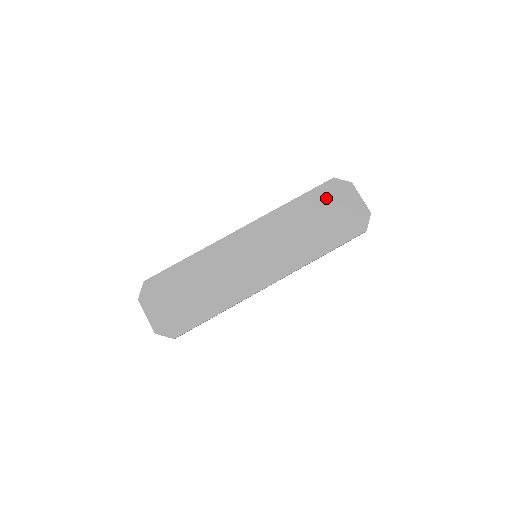
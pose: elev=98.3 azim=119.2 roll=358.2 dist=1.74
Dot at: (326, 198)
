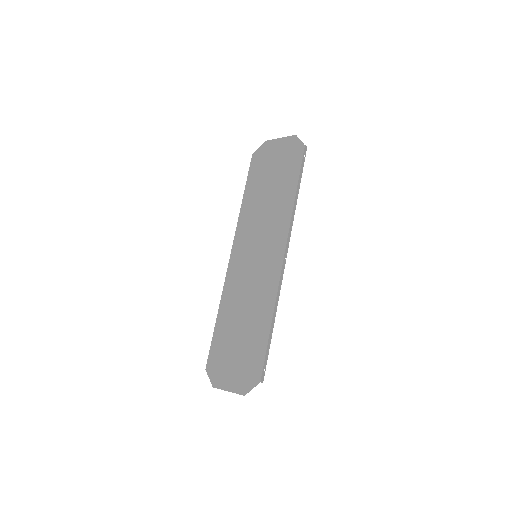
Dot at: (260, 169)
